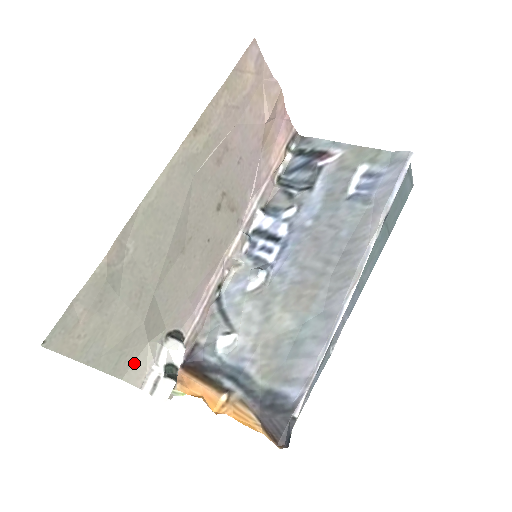
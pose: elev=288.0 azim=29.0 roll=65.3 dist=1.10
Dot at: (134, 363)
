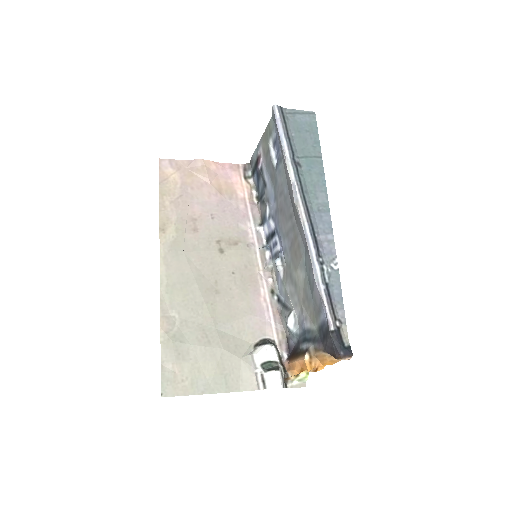
Dot at: (241, 377)
